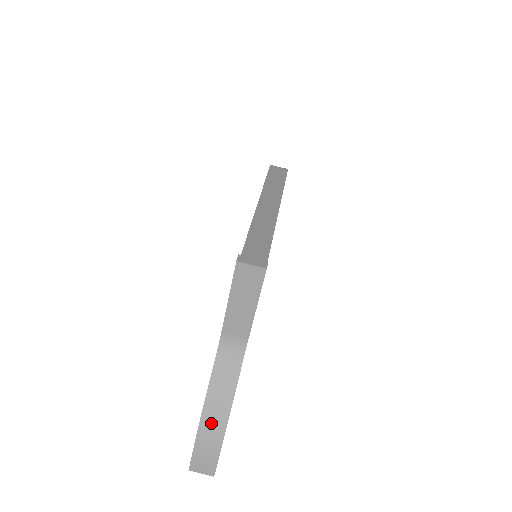
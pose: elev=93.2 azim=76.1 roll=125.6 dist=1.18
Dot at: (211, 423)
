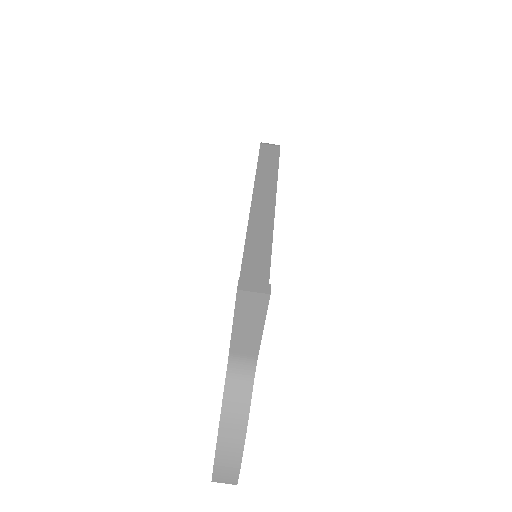
Dot at: (229, 441)
